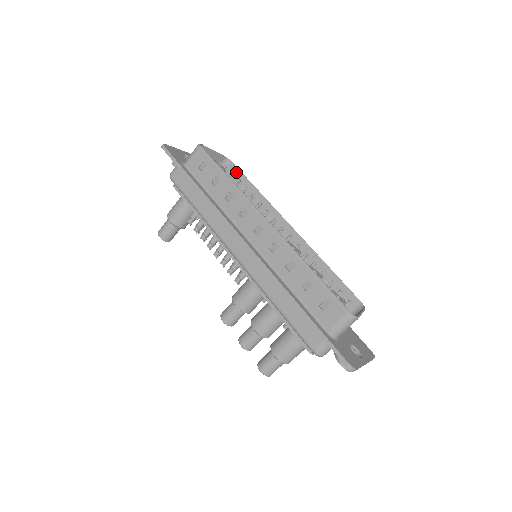
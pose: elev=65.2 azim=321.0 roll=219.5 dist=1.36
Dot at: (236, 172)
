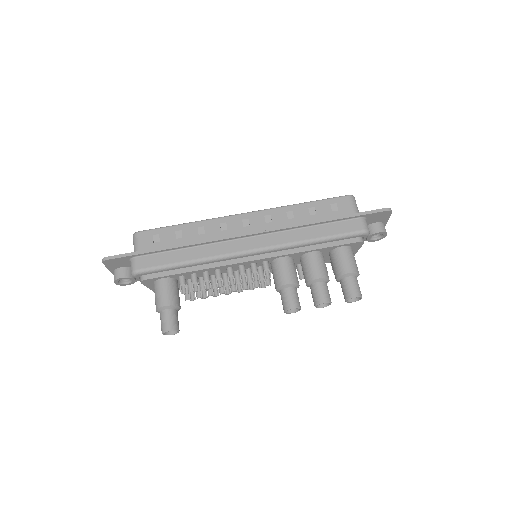
Dot at: occluded
